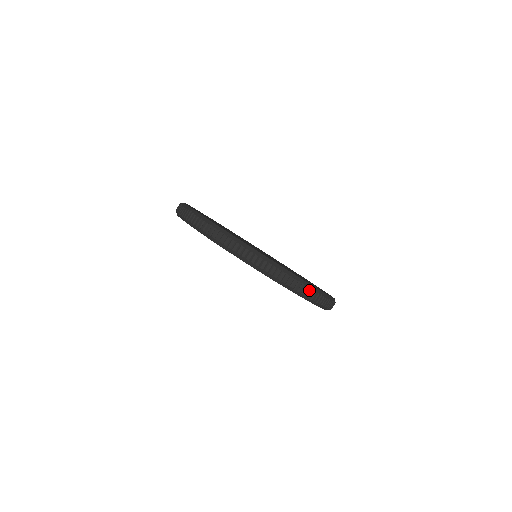
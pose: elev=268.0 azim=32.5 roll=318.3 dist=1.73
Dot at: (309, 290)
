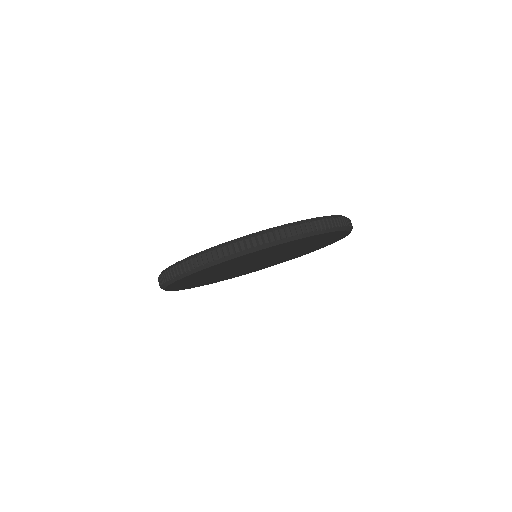
Dot at: (274, 233)
